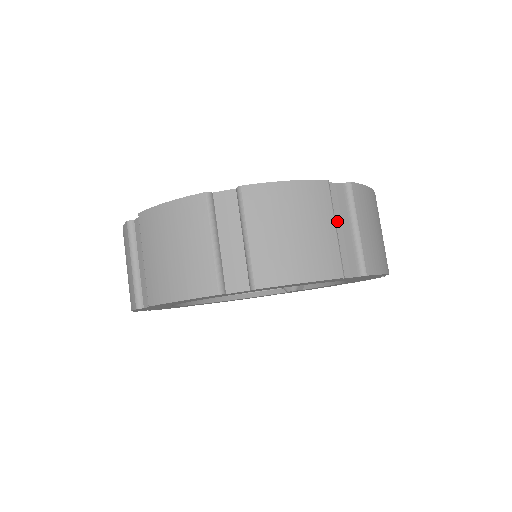
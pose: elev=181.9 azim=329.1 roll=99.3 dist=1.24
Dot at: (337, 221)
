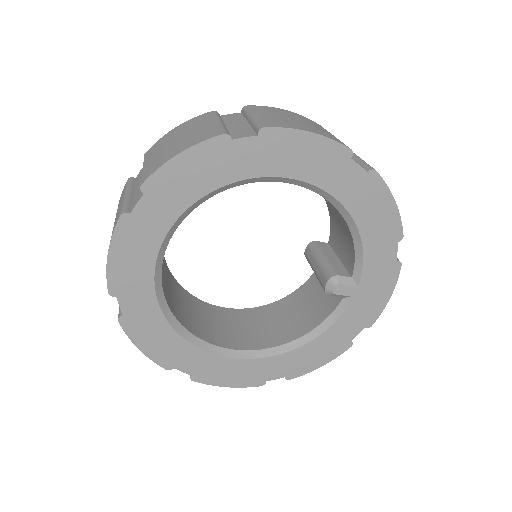
Dot at: (230, 124)
